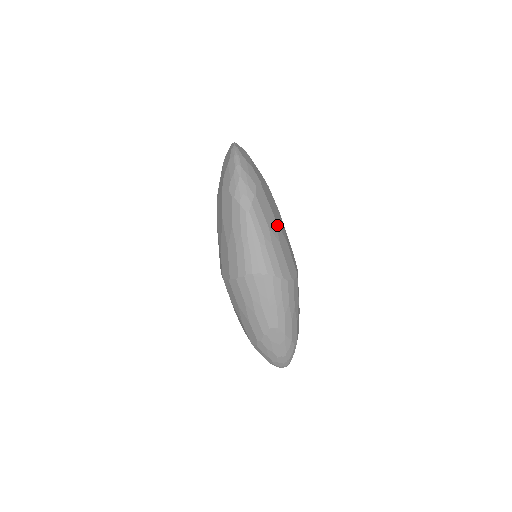
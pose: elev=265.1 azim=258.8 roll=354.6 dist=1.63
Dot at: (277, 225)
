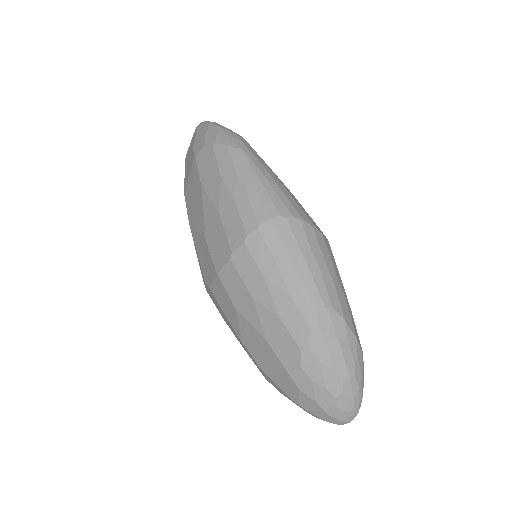
Dot at: occluded
